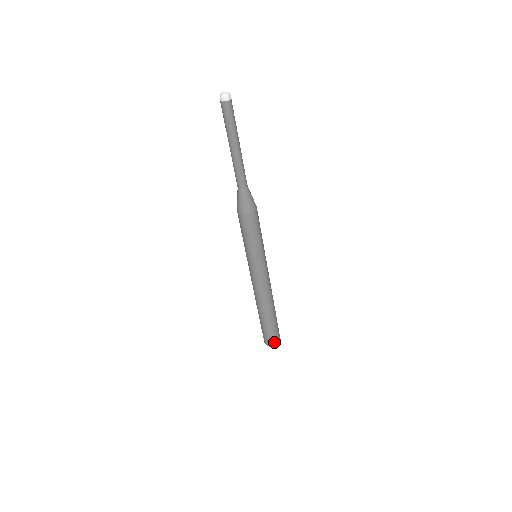
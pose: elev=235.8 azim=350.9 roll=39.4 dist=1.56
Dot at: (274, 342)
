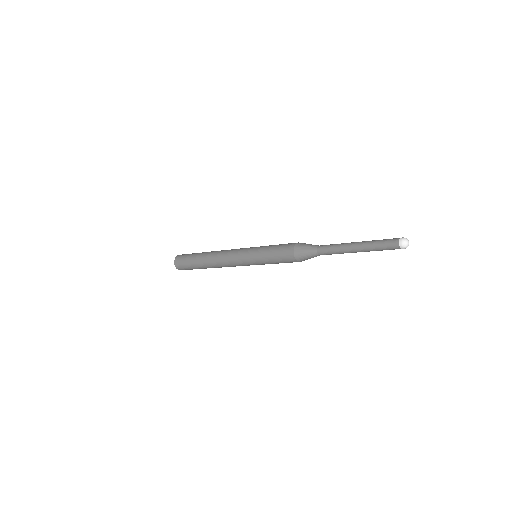
Dot at: occluded
